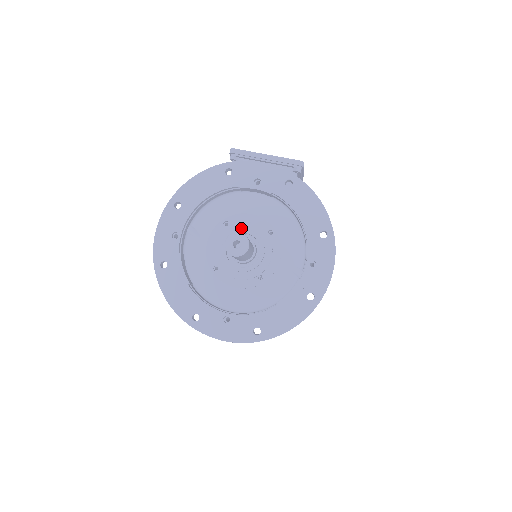
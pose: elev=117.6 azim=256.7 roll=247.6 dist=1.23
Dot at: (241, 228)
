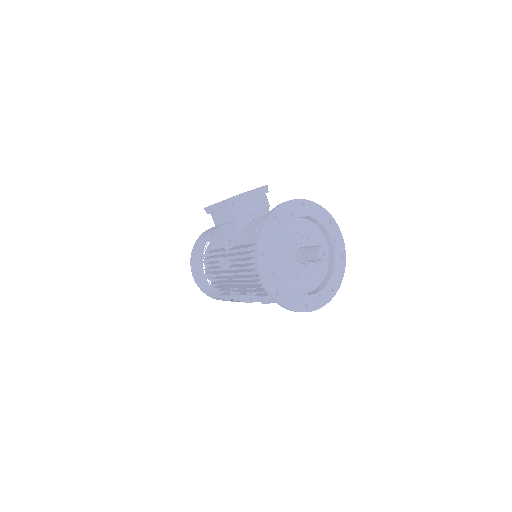
Dot at: (295, 245)
